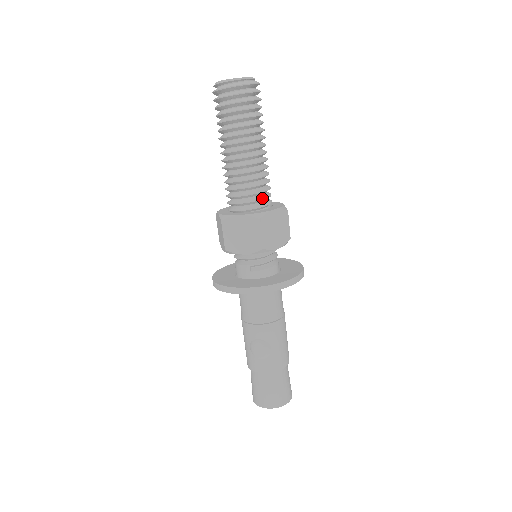
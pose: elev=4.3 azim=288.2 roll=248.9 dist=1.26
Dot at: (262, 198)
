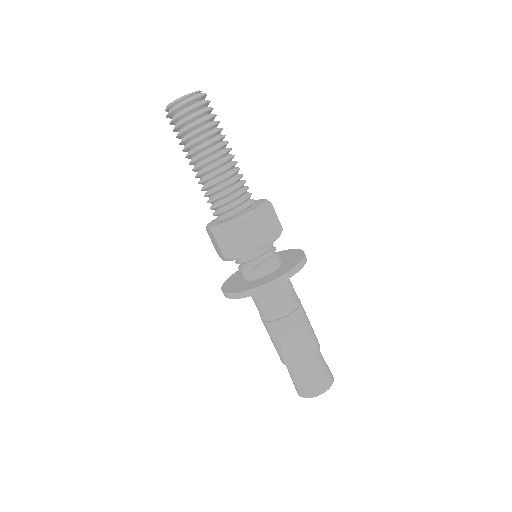
Dot at: (244, 199)
